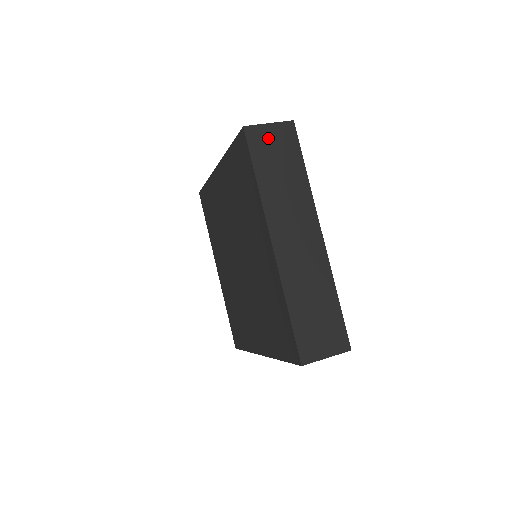
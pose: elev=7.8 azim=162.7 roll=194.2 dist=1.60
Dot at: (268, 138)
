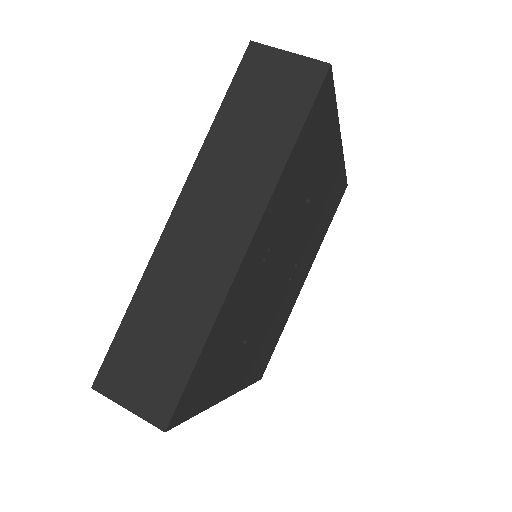
Dot at: (273, 72)
